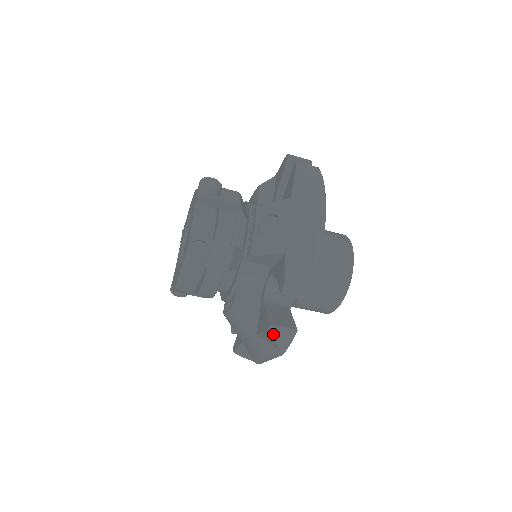
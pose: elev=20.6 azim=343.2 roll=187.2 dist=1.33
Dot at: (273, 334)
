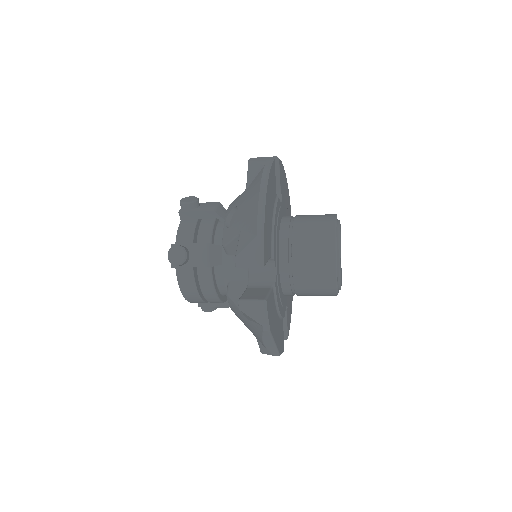
Dot at: (245, 309)
